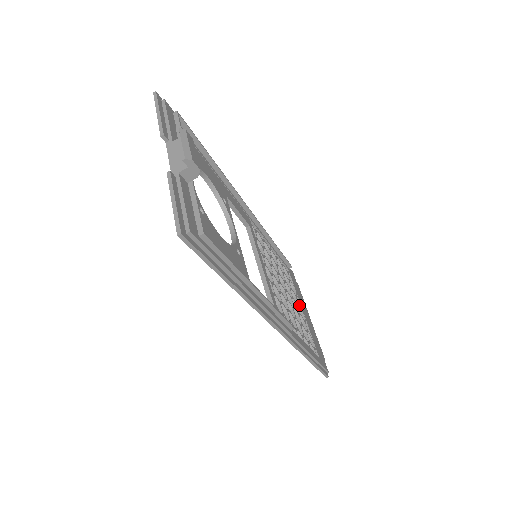
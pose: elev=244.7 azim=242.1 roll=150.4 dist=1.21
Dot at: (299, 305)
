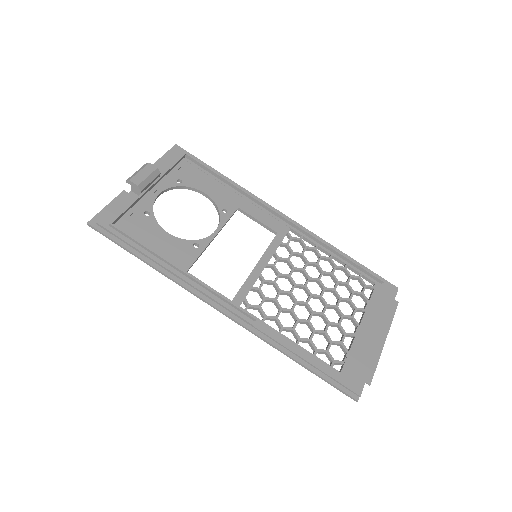
Dot at: (354, 318)
